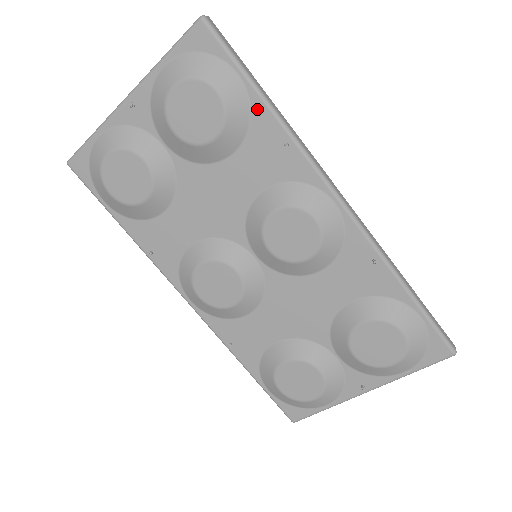
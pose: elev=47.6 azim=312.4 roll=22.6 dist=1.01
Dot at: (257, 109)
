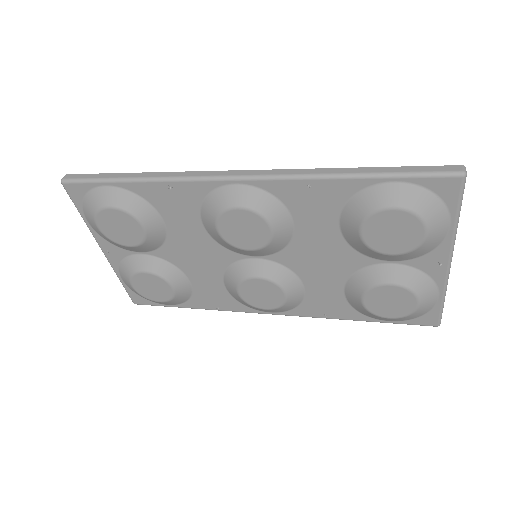
Dot at: (136, 189)
